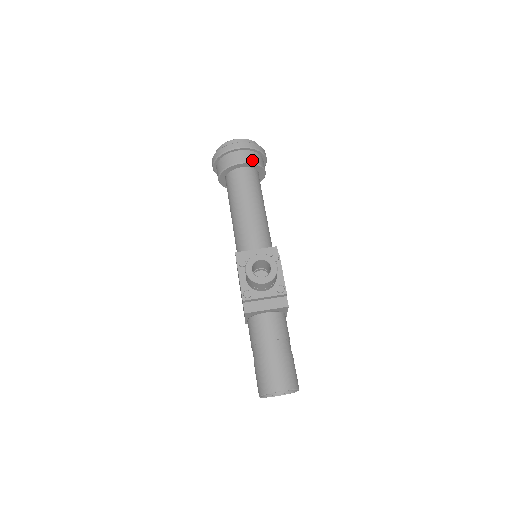
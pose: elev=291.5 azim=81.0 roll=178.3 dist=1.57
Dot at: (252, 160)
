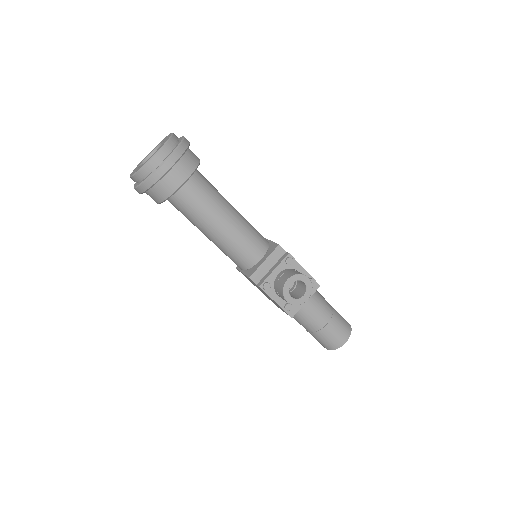
Dot at: (191, 169)
